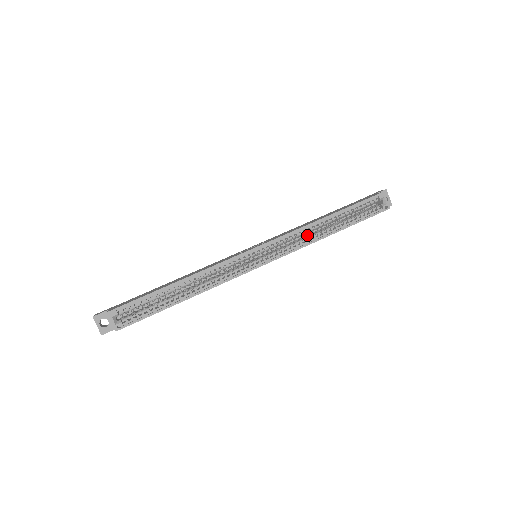
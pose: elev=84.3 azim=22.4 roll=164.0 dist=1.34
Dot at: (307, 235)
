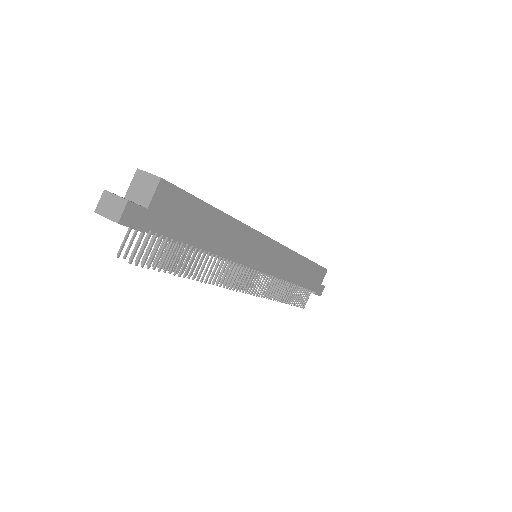
Dot at: occluded
